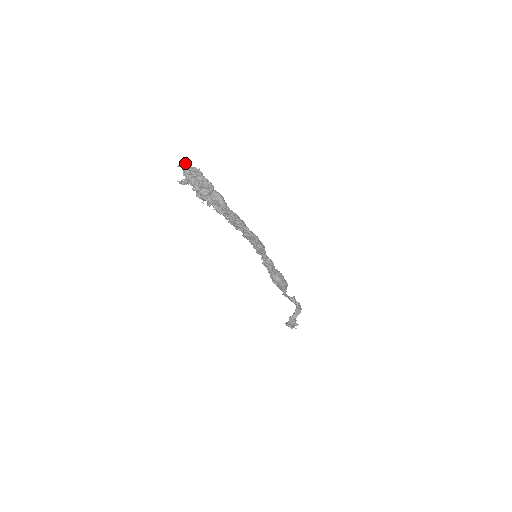
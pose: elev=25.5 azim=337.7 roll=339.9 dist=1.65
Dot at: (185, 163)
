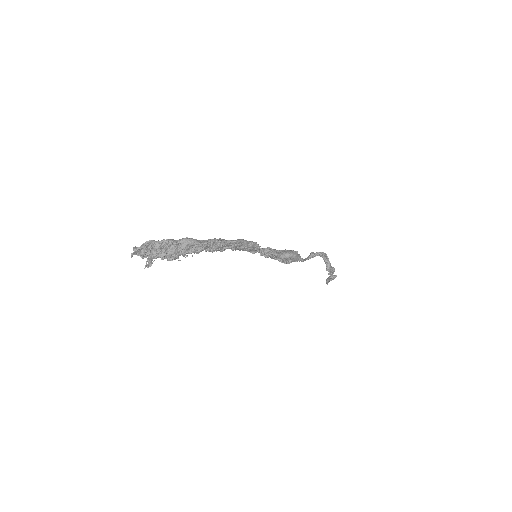
Dot at: (133, 250)
